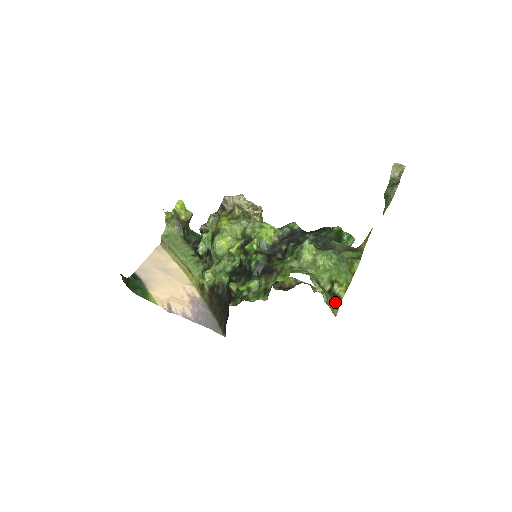
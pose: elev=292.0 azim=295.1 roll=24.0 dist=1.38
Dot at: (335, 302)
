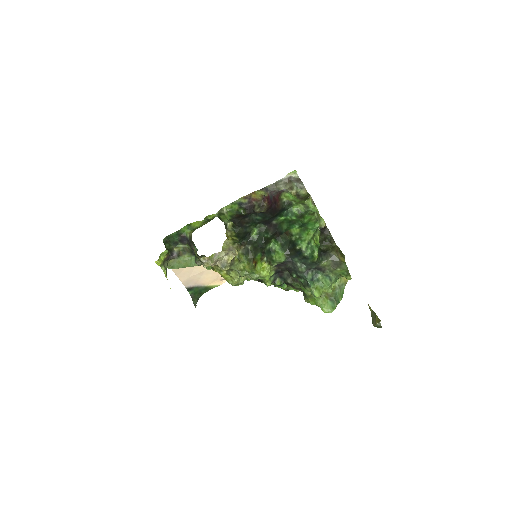
Dot at: occluded
